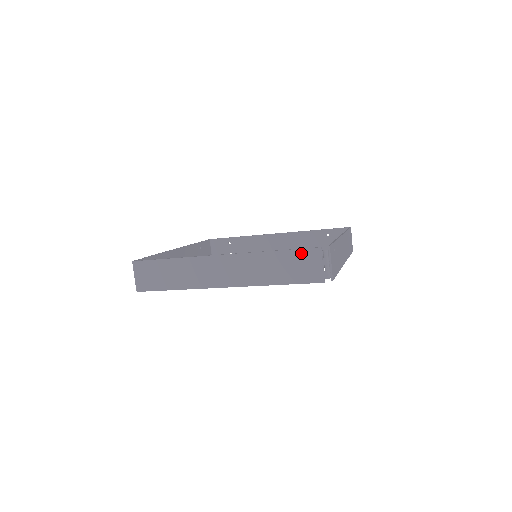
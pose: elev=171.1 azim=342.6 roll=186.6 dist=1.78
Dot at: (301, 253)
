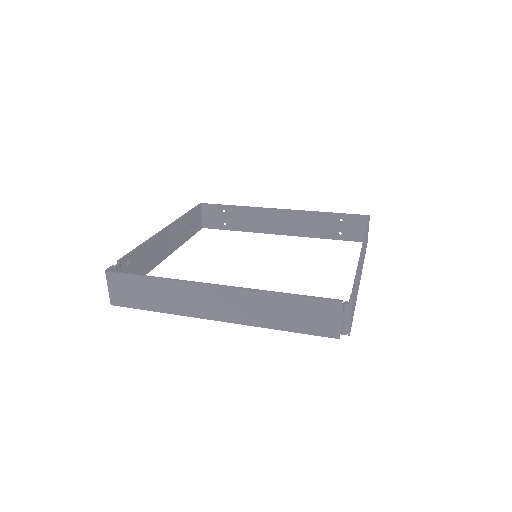
Dot at: (316, 302)
